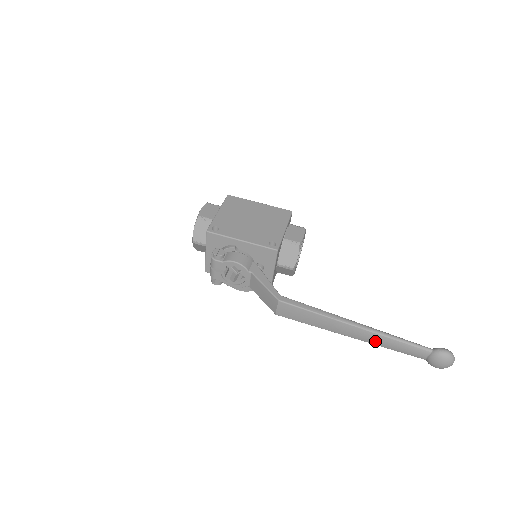
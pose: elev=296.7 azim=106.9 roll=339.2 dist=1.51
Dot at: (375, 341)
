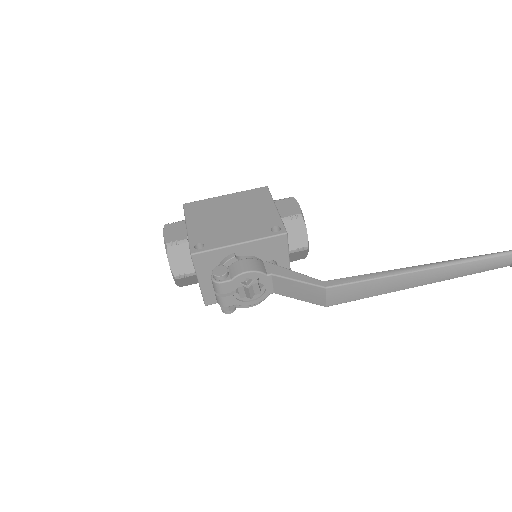
Dot at: (450, 275)
